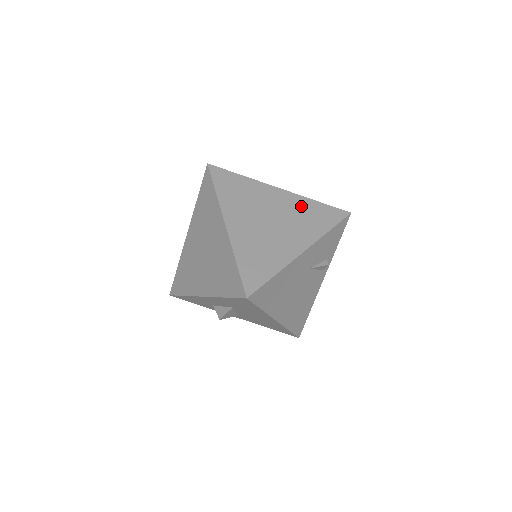
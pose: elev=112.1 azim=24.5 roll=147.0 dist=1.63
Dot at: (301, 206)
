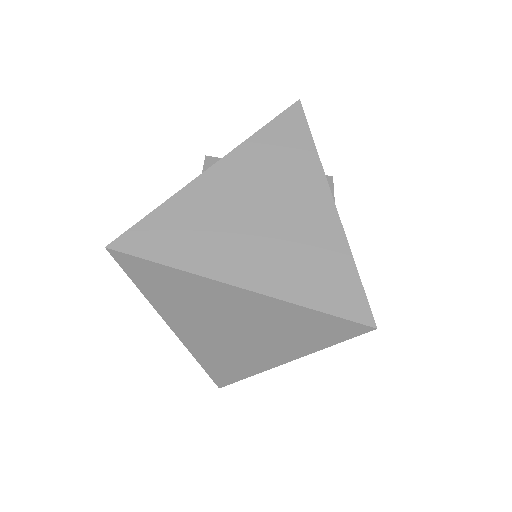
Dot at: (257, 158)
